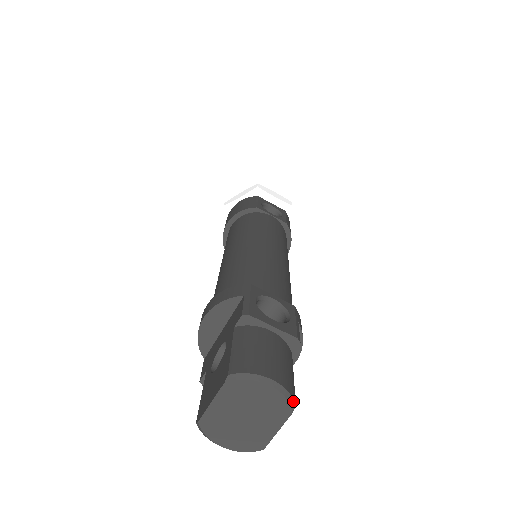
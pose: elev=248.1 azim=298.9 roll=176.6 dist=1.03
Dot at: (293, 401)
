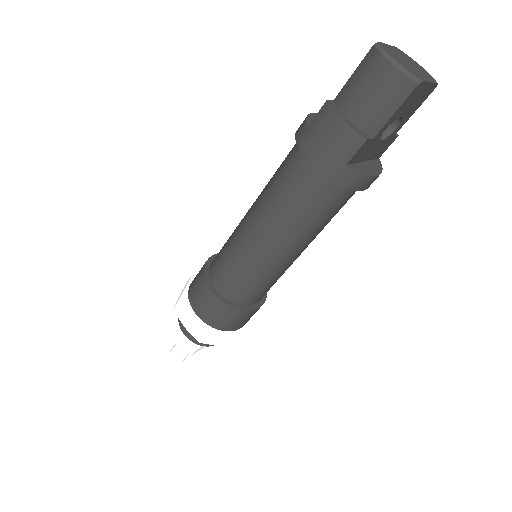
Dot at: occluded
